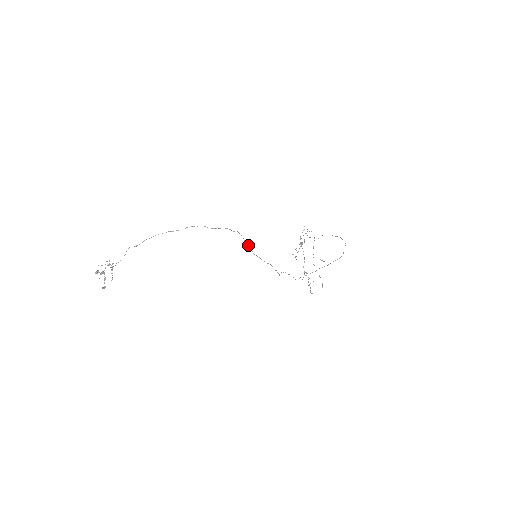
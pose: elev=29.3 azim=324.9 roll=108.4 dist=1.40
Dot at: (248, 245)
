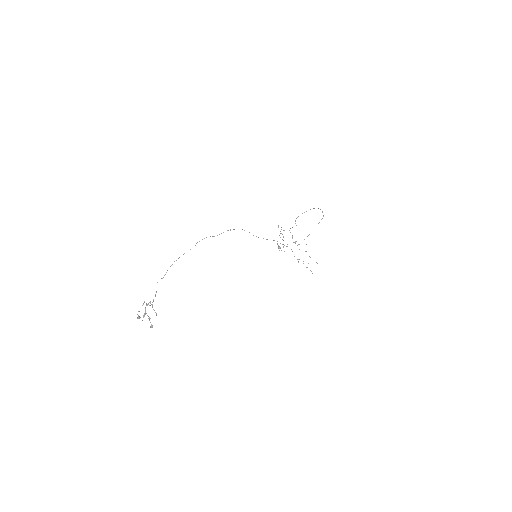
Dot at: occluded
